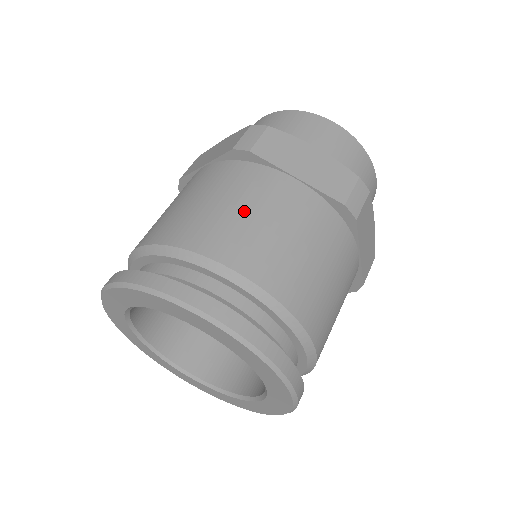
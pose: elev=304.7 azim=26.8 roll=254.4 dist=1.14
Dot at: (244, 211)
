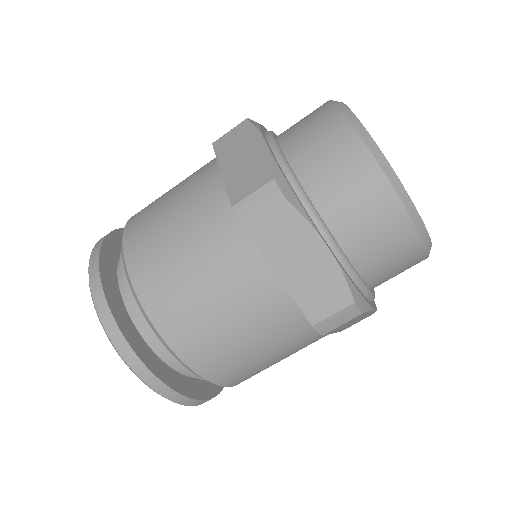
Dot at: (203, 290)
